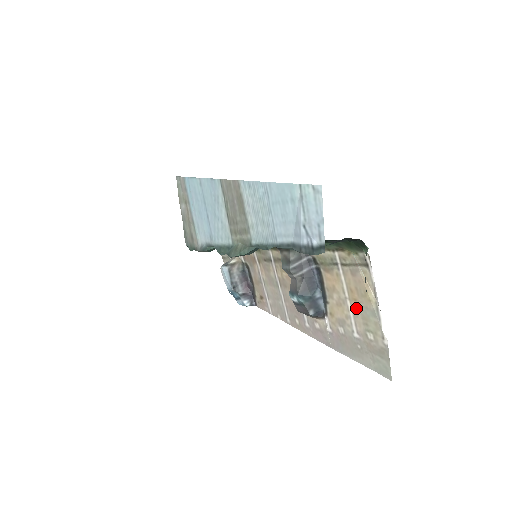
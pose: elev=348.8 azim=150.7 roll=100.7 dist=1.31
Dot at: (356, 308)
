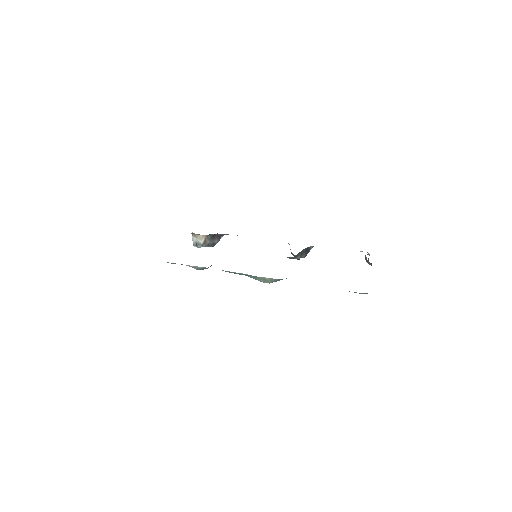
Dot at: occluded
